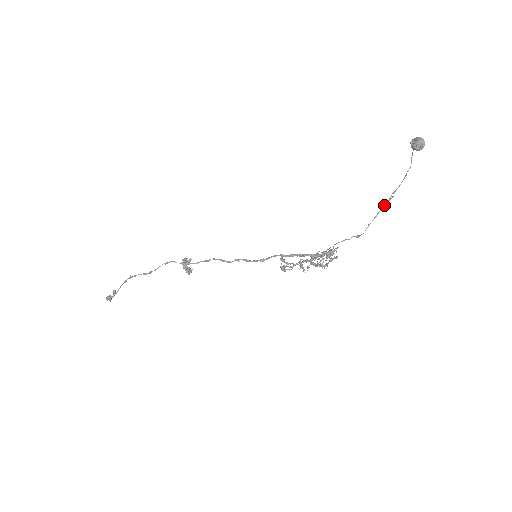
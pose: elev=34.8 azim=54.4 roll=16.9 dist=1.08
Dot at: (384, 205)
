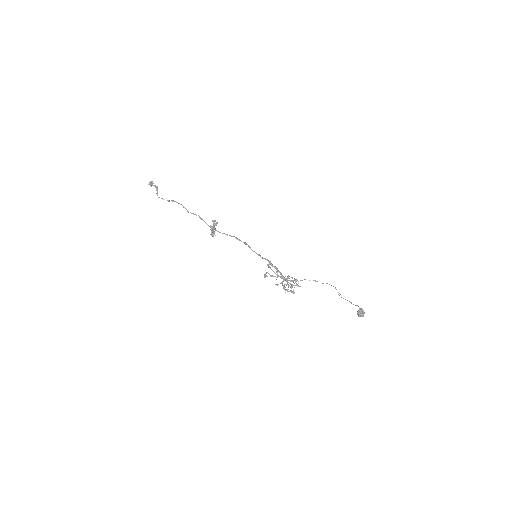
Dot at: (336, 289)
